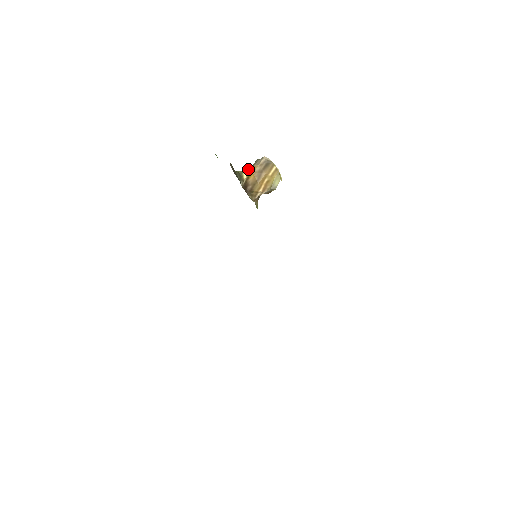
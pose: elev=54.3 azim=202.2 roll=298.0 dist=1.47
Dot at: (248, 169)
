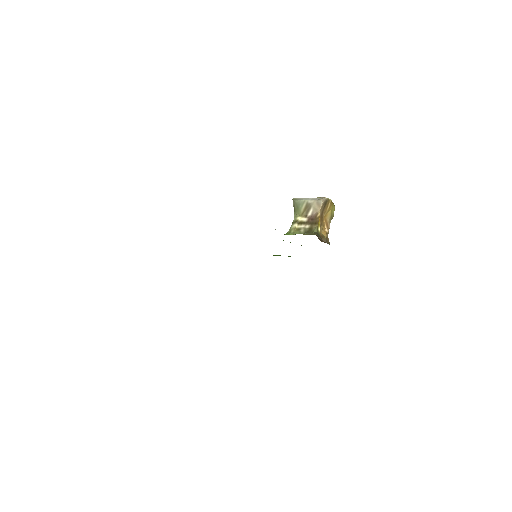
Dot at: (319, 222)
